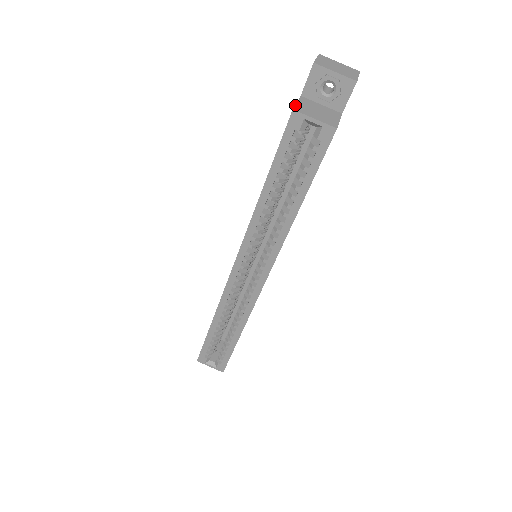
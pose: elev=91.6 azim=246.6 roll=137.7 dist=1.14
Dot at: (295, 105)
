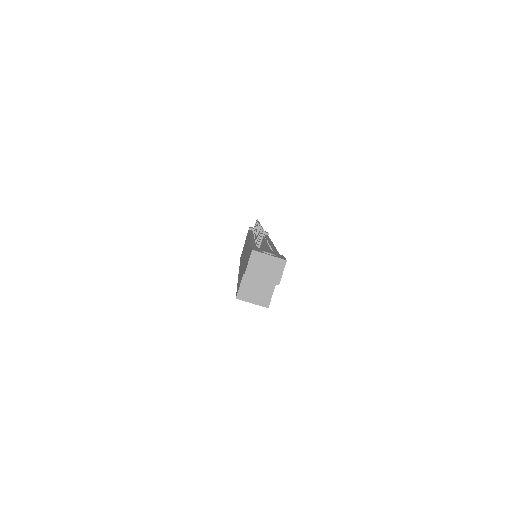
Dot at: (238, 291)
